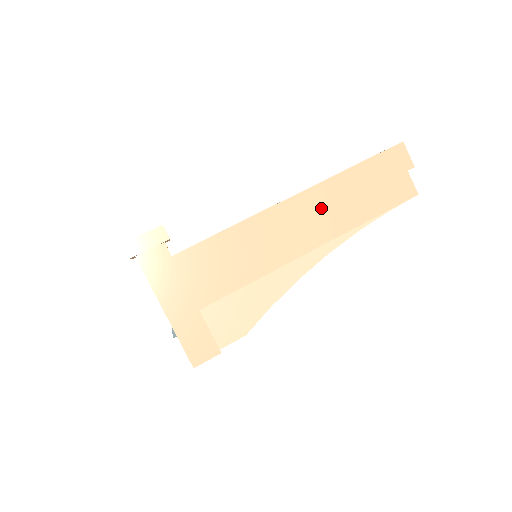
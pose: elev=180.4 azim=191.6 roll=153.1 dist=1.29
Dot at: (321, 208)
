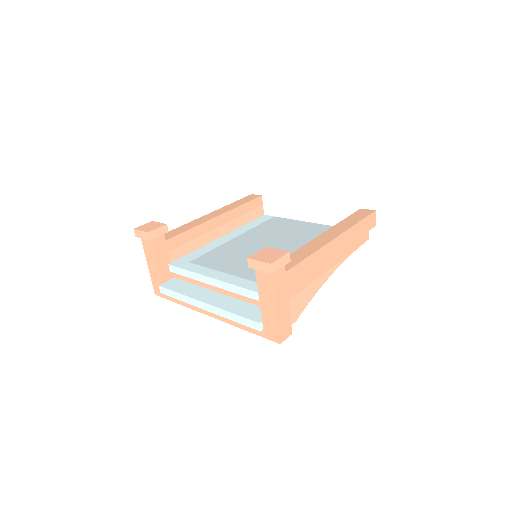
Dot at: (343, 246)
